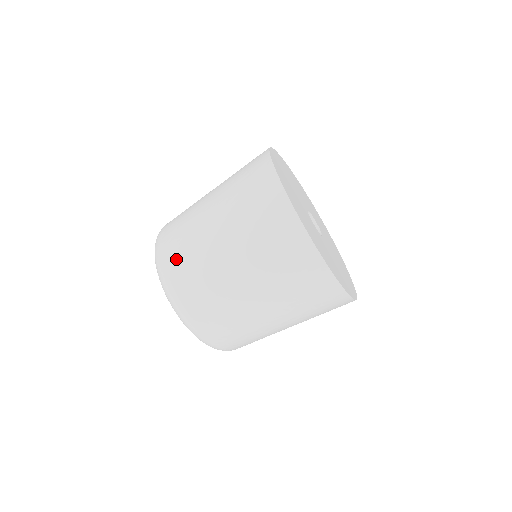
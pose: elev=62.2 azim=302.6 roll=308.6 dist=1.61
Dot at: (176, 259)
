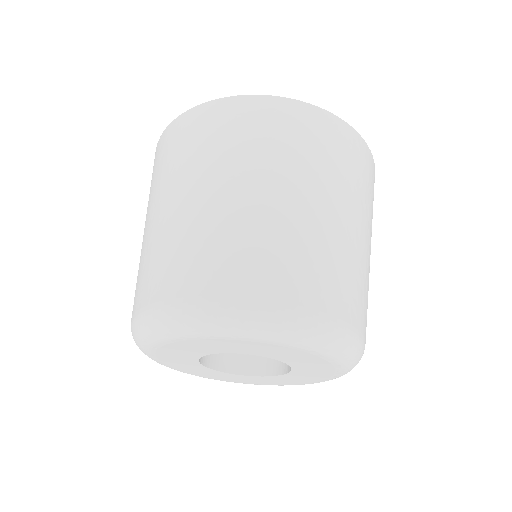
Dot at: (219, 271)
